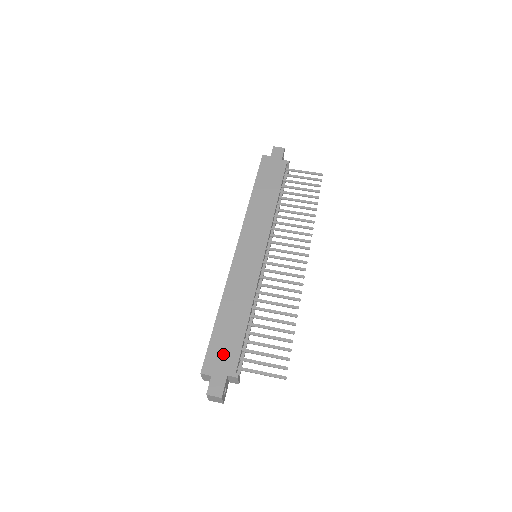
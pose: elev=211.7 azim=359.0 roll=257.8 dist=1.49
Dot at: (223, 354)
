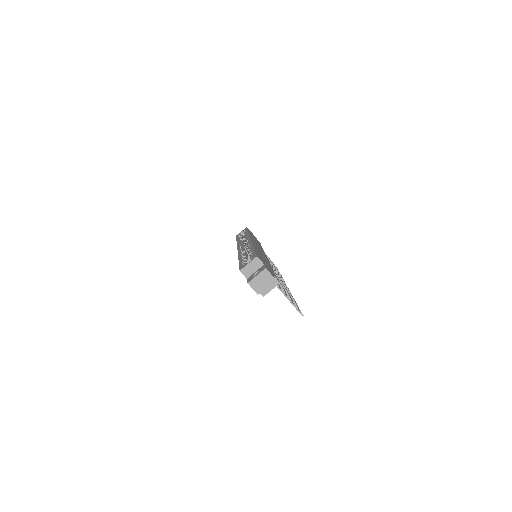
Dot at: (266, 264)
